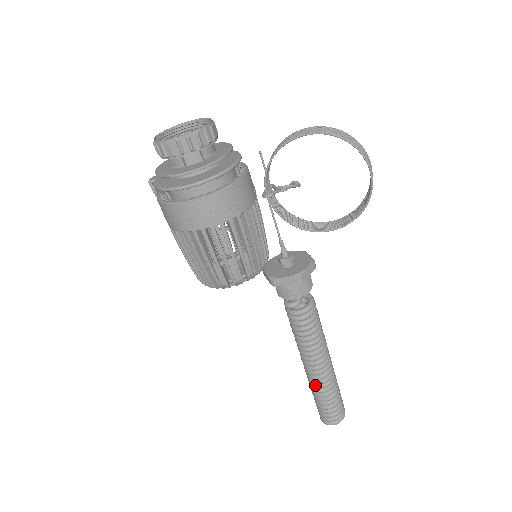
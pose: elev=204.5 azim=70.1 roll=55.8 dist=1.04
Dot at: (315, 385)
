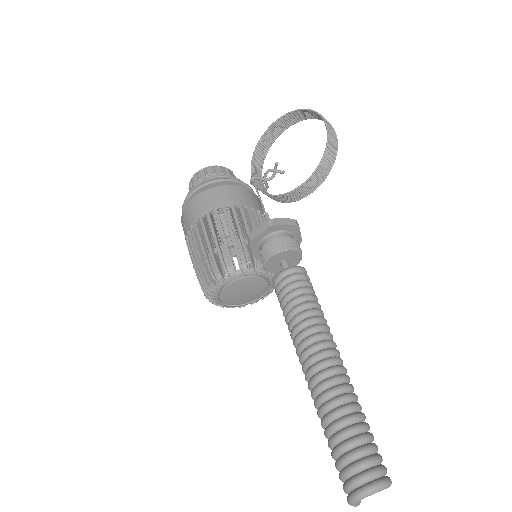
Dot at: (317, 396)
